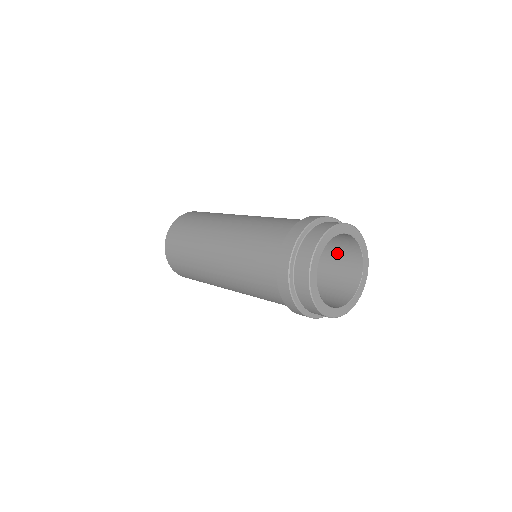
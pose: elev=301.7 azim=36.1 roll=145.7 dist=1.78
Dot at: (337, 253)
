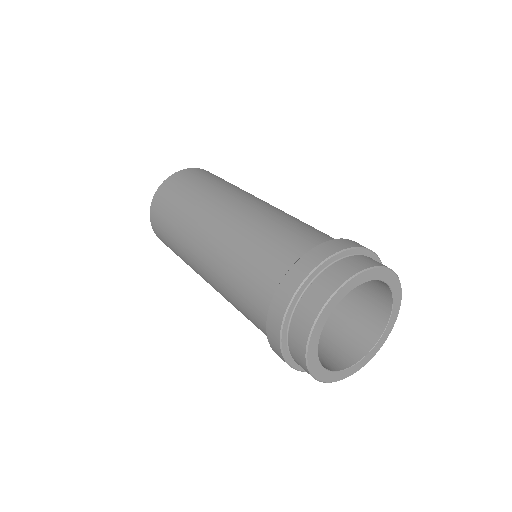
Dot at: occluded
